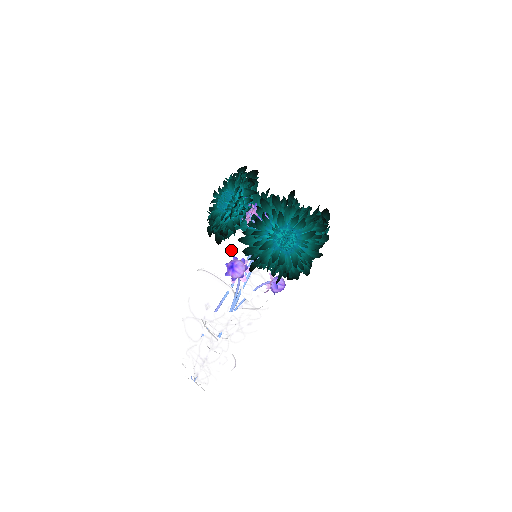
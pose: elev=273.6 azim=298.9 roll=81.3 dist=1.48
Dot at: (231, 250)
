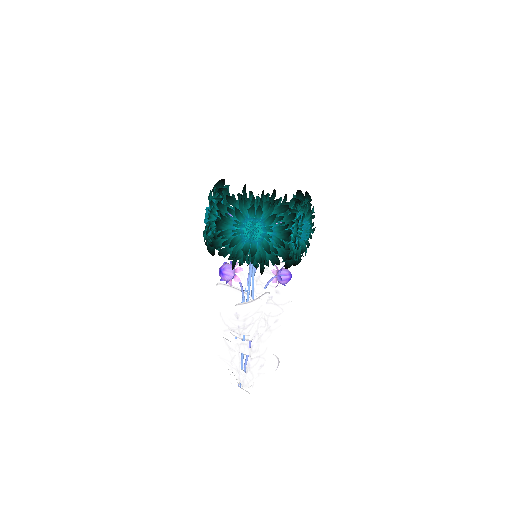
Dot at: occluded
